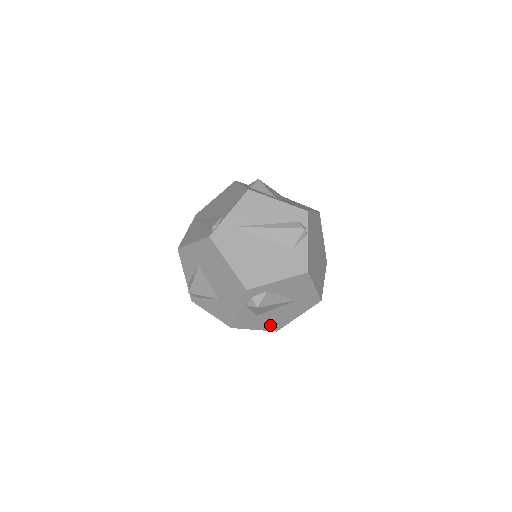
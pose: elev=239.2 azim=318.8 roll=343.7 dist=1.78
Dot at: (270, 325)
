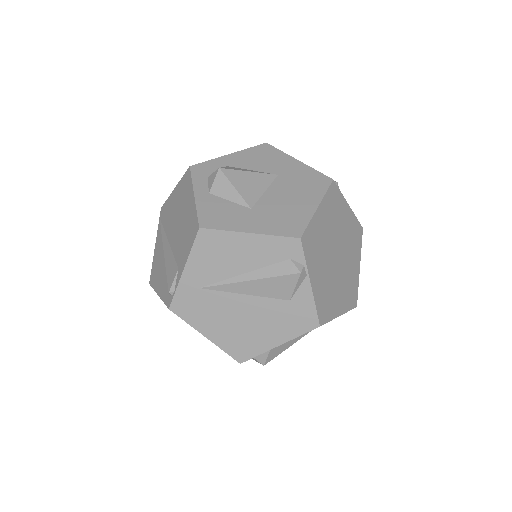
Dot at: occluded
